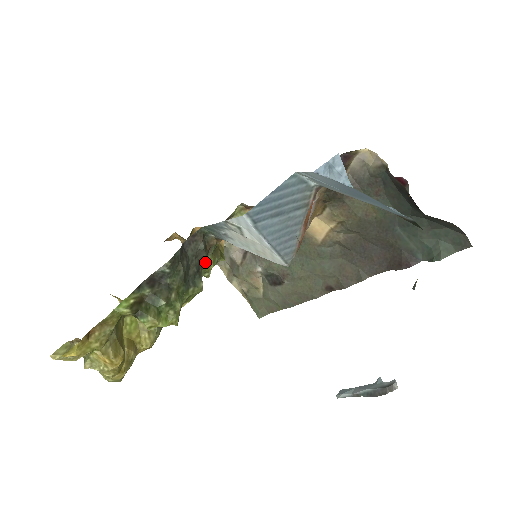
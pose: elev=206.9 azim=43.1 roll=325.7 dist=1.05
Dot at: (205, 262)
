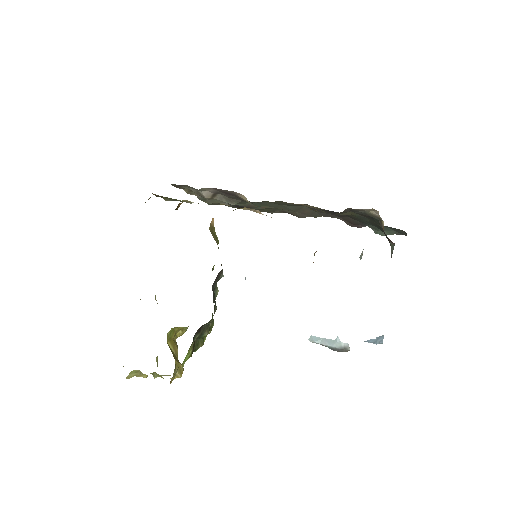
Dot at: occluded
